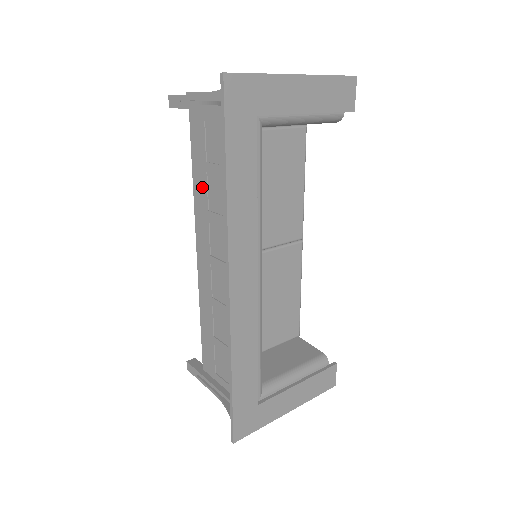
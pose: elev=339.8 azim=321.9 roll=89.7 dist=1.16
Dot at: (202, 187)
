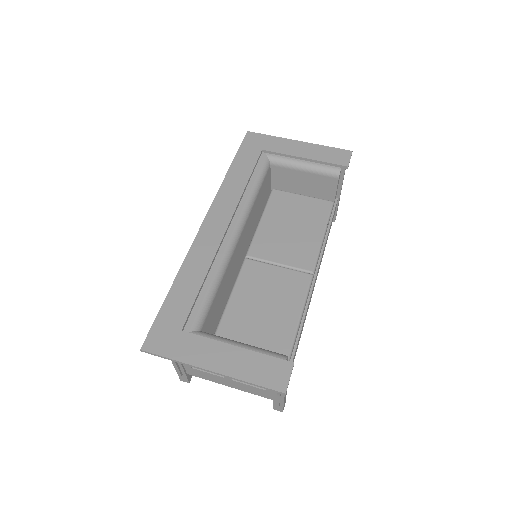
Dot at: occluded
